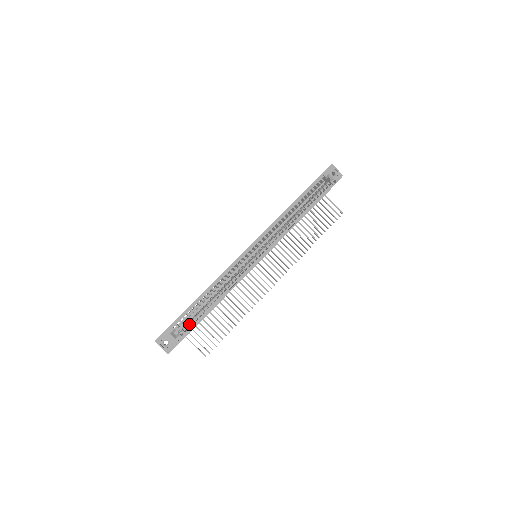
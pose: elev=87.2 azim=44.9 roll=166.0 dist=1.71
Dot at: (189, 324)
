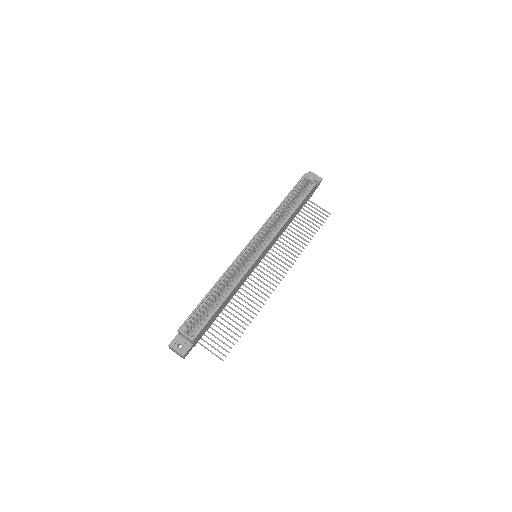
Dot at: (201, 321)
